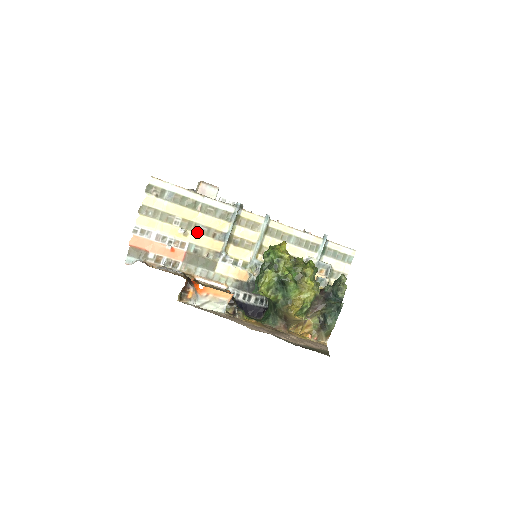
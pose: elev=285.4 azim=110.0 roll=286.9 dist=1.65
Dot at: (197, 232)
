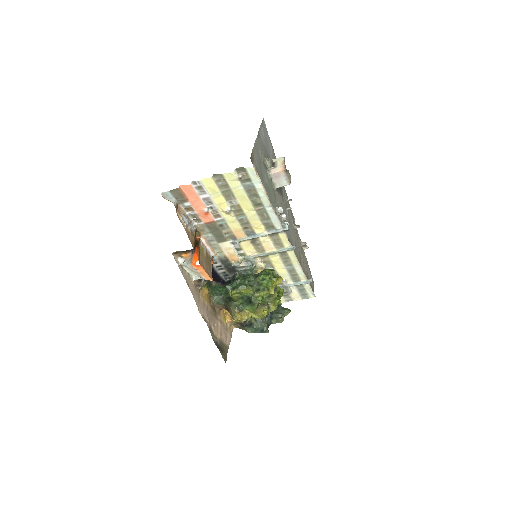
Dot at: (238, 218)
